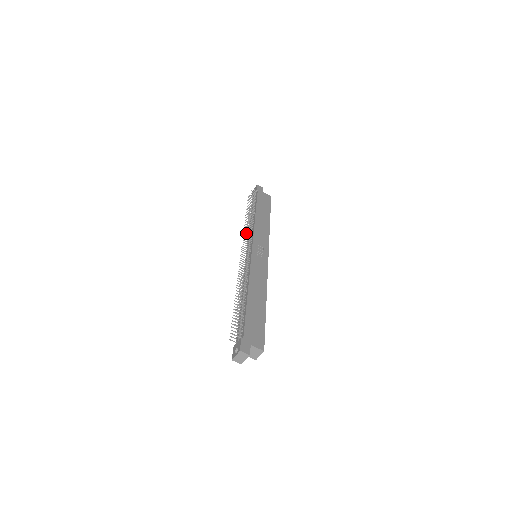
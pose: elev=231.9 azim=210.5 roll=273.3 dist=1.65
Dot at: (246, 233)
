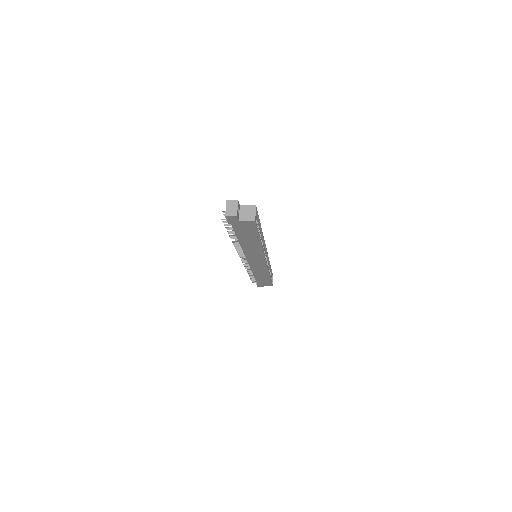
Dot at: occluded
